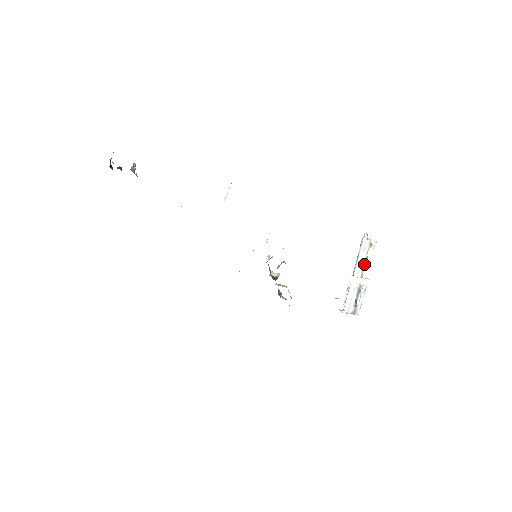
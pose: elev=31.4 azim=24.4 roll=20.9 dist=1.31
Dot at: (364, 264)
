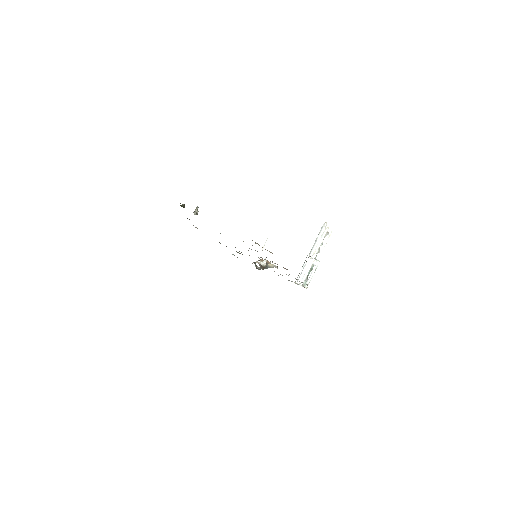
Dot at: (319, 248)
